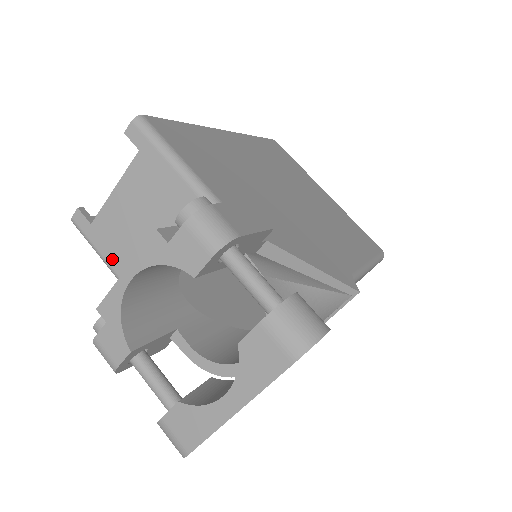
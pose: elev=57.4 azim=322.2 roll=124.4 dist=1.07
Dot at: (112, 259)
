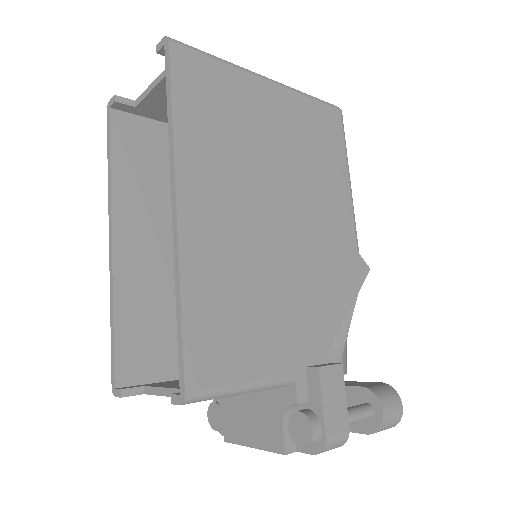
Dot at: occluded
